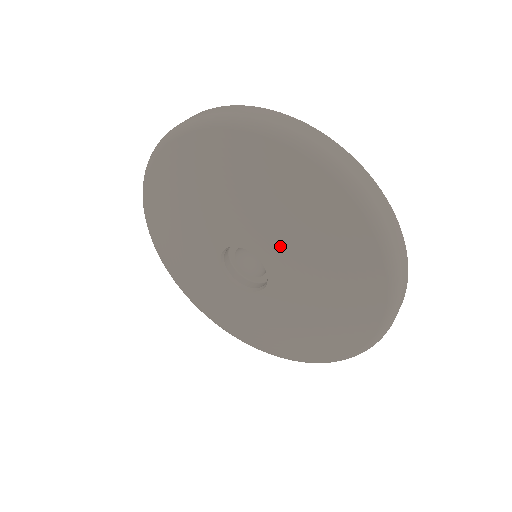
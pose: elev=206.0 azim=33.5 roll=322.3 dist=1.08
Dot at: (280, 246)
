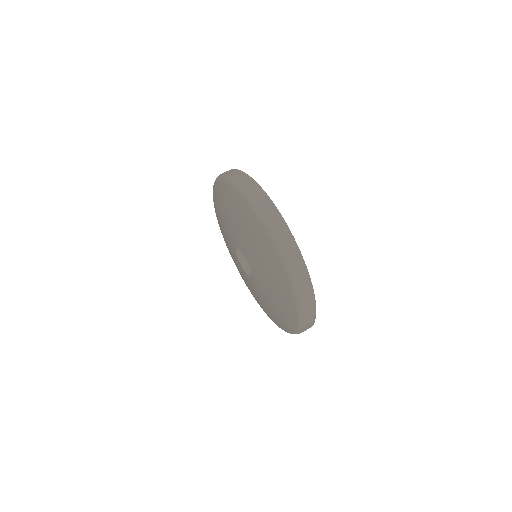
Dot at: (243, 241)
